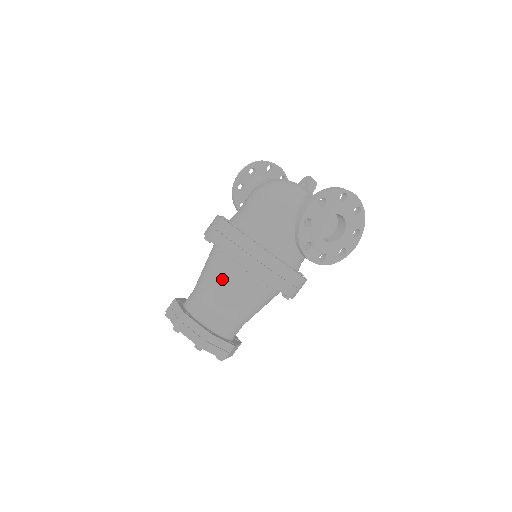
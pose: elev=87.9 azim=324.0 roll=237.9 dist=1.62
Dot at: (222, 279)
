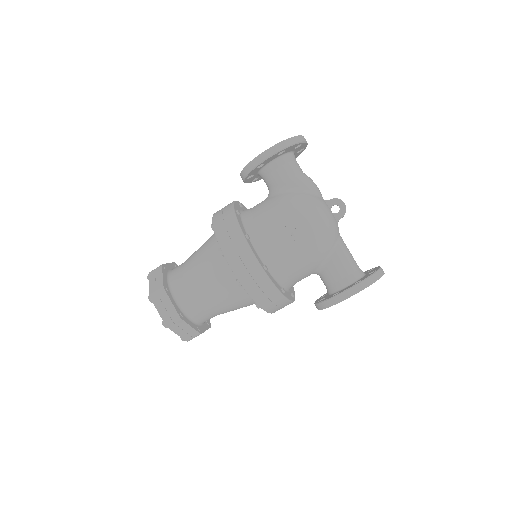
Dot at: (229, 298)
